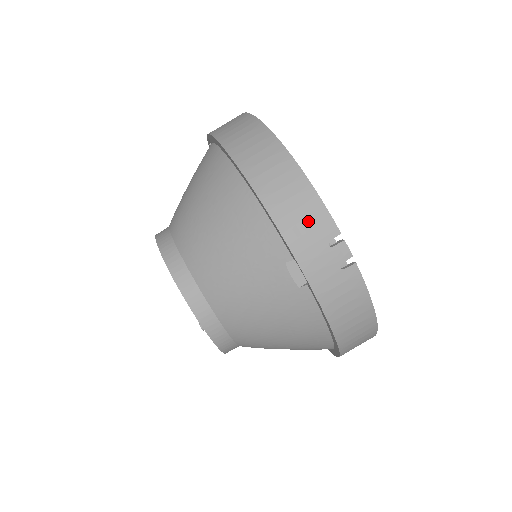
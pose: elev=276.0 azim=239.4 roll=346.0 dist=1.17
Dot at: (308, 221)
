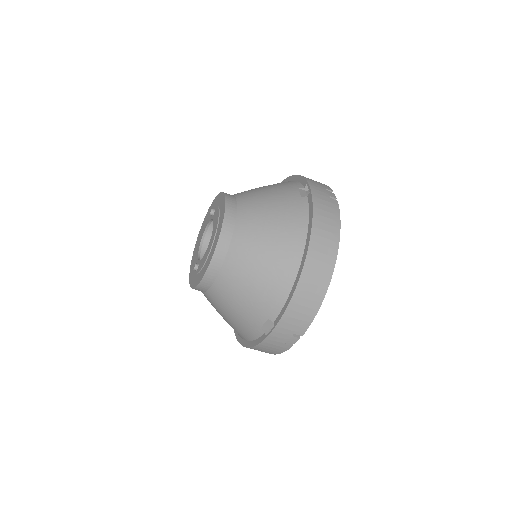
Dot at: (298, 321)
